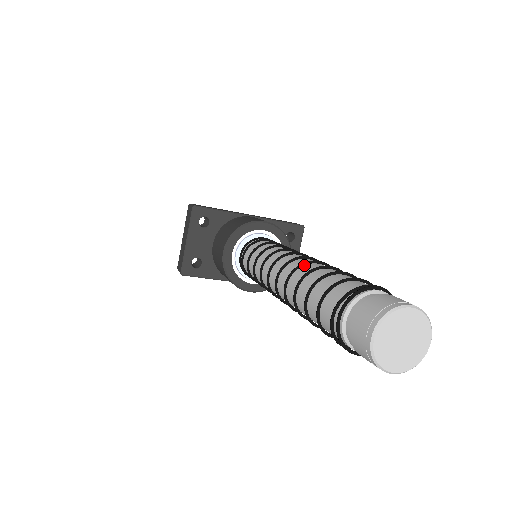
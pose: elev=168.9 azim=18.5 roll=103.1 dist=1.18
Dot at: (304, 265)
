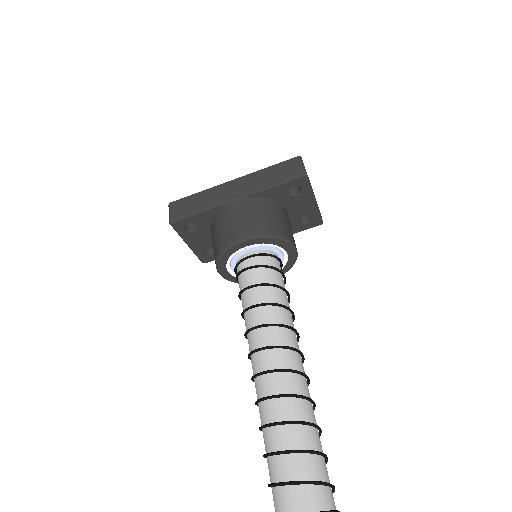
Dot at: (264, 399)
